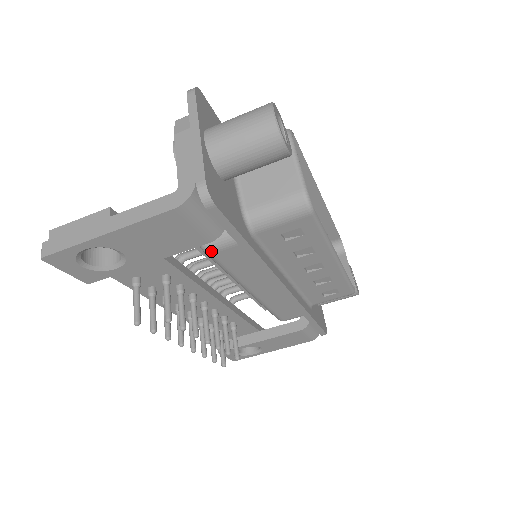
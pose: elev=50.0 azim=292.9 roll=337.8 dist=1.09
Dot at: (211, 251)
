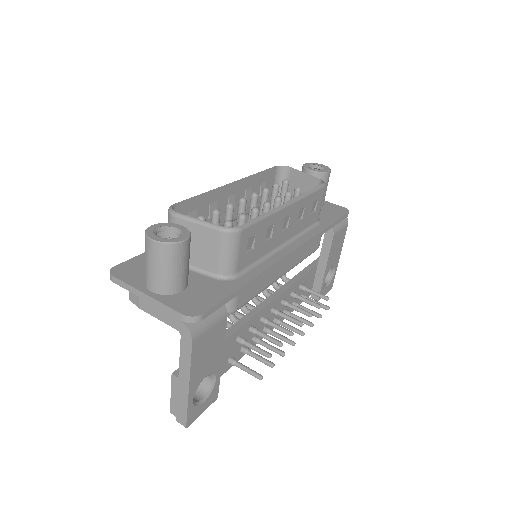
Dot at: (234, 310)
